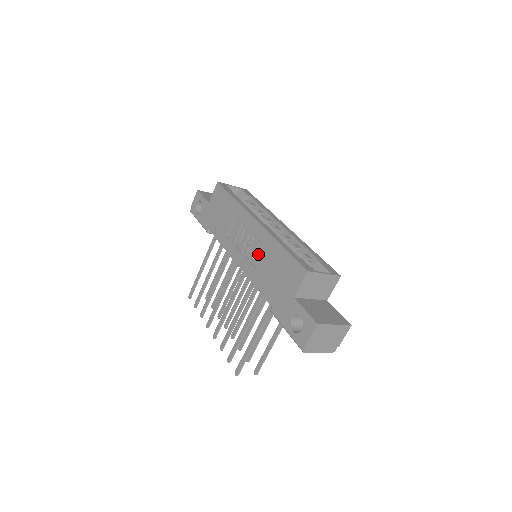
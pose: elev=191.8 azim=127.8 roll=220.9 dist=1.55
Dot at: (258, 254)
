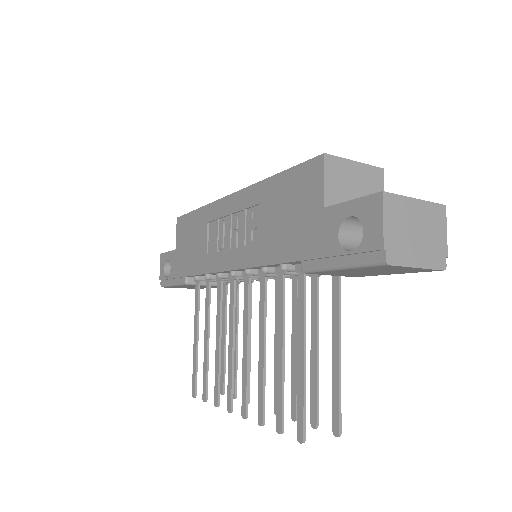
Dot at: (250, 224)
